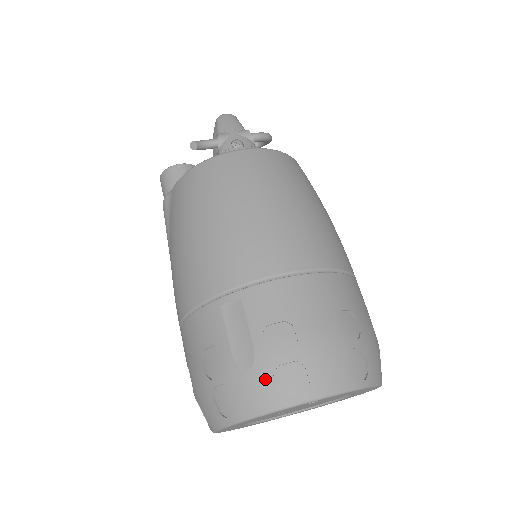
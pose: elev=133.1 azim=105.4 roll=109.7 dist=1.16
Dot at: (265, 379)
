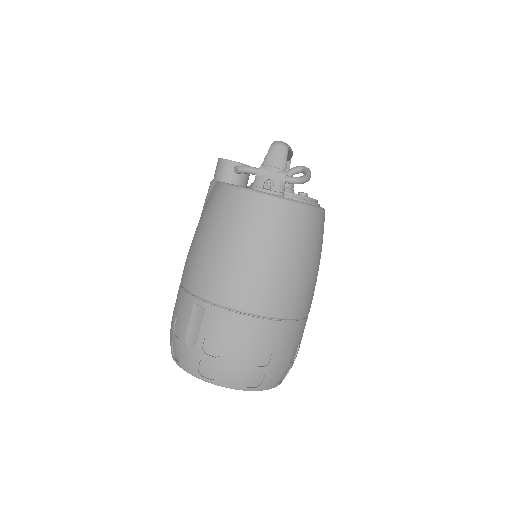
Dot at: (195, 360)
